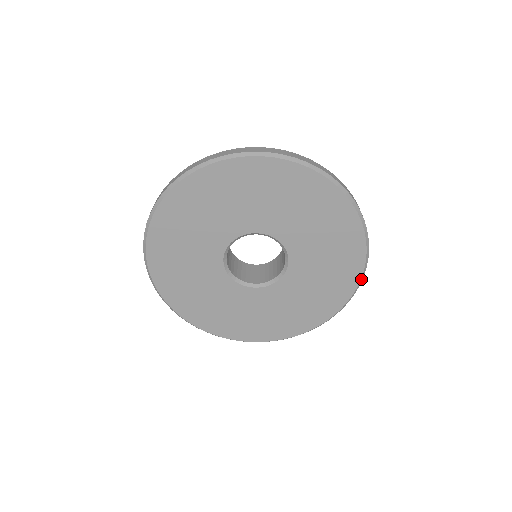
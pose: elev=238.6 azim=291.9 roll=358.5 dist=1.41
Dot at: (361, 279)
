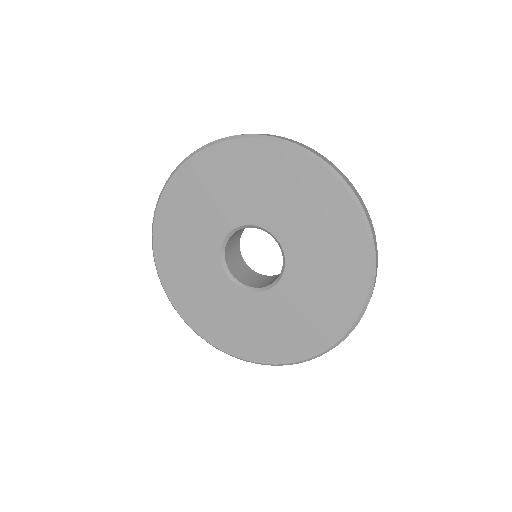
Dot at: (363, 216)
